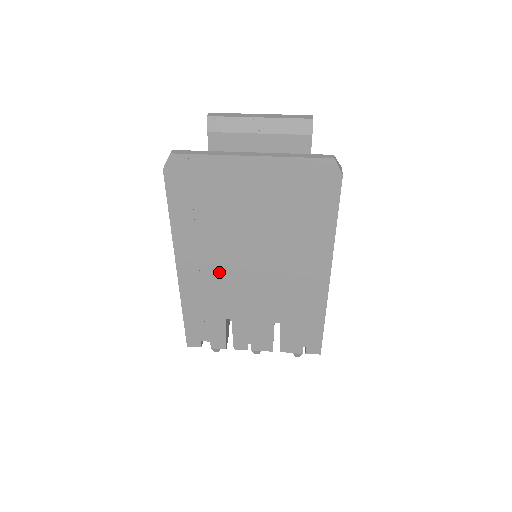
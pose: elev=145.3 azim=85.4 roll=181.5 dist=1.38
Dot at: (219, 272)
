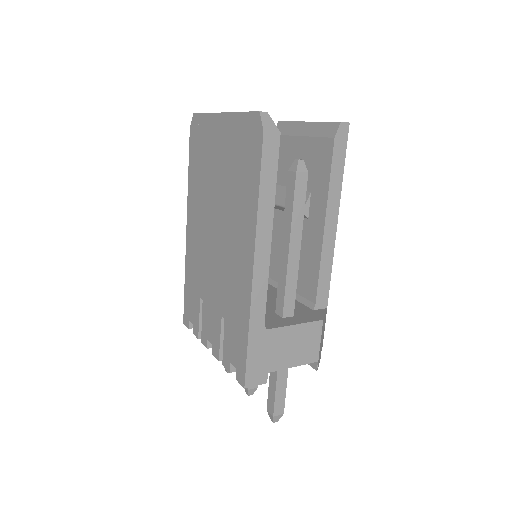
Dot at: (202, 239)
